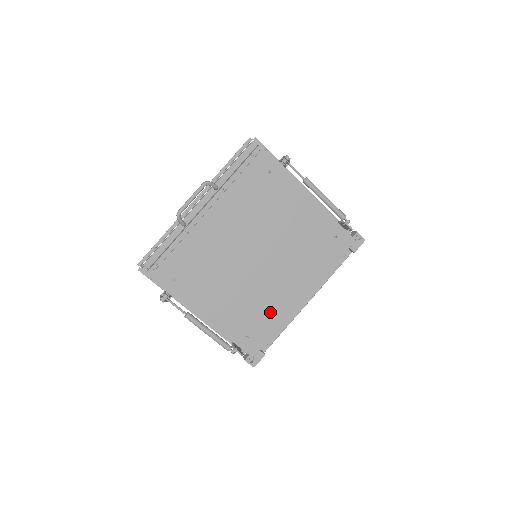
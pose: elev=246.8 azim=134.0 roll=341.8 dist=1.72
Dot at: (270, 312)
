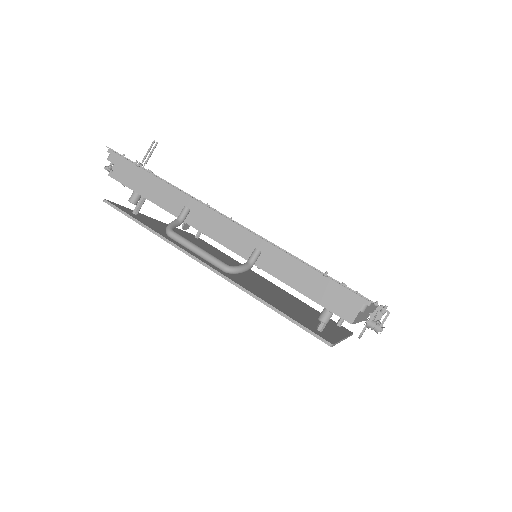
Dot at: occluded
